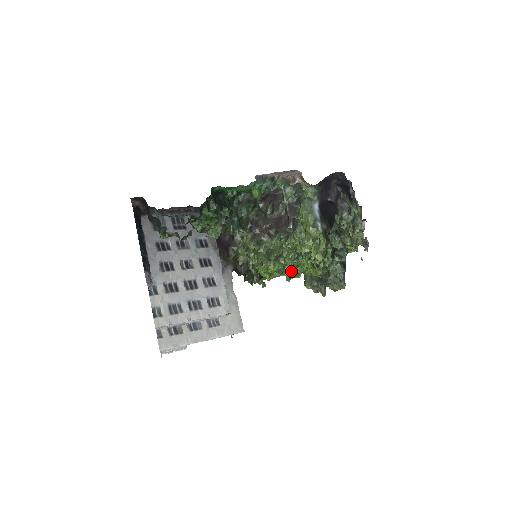
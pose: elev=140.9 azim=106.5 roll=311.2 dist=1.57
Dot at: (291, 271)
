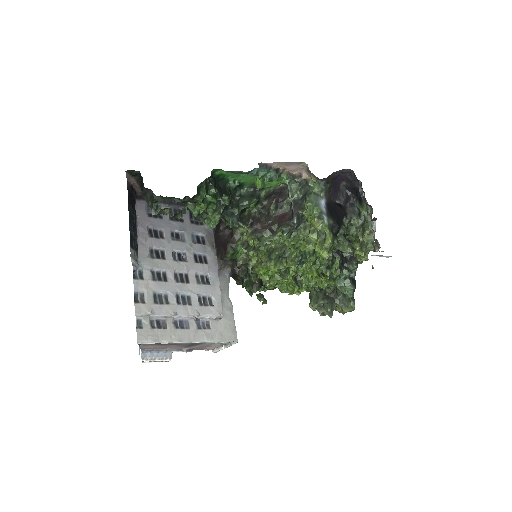
Dot at: (294, 282)
